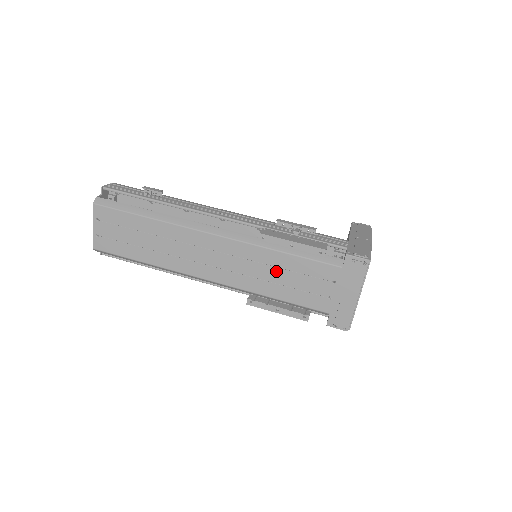
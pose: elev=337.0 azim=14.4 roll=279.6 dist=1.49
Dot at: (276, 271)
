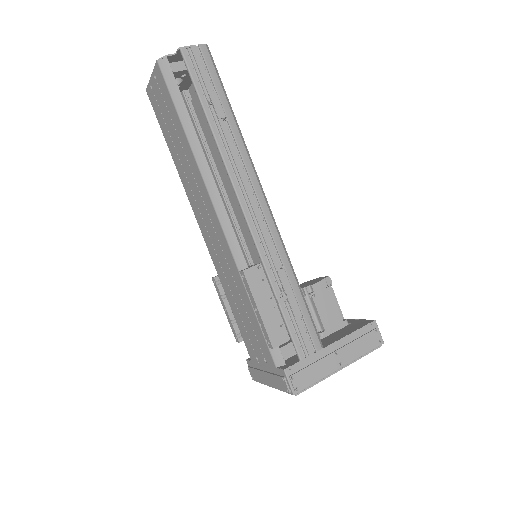
Dot at: (239, 298)
